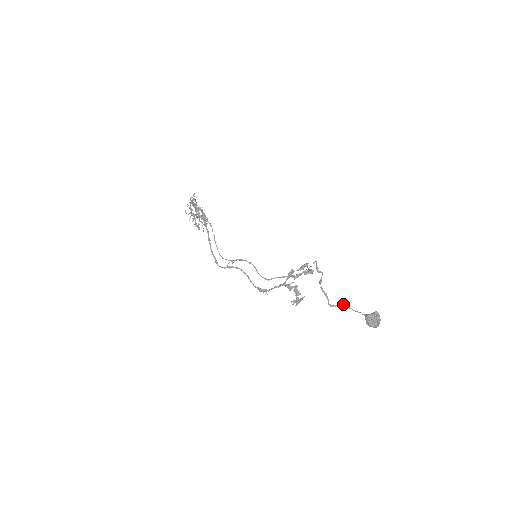
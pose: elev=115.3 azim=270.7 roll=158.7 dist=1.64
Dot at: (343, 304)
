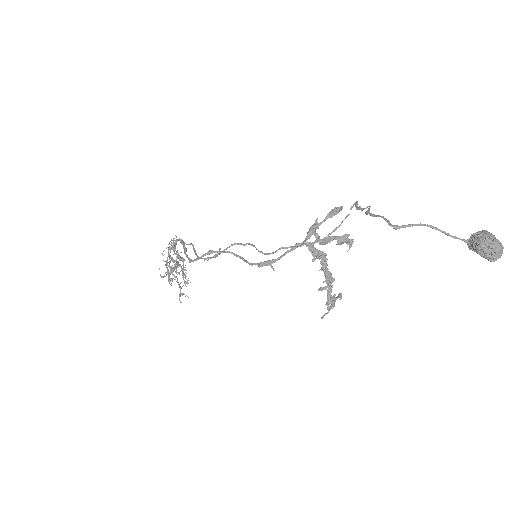
Dot at: occluded
